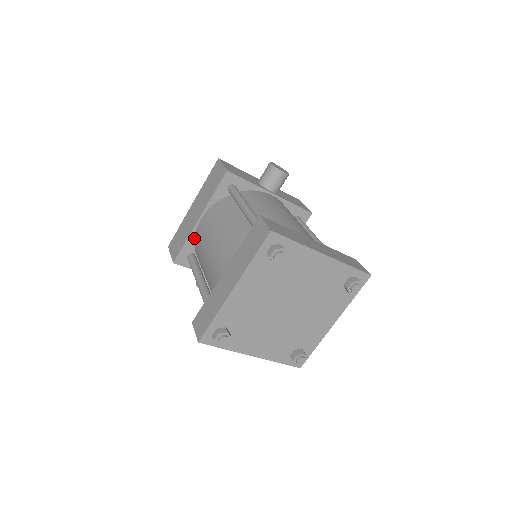
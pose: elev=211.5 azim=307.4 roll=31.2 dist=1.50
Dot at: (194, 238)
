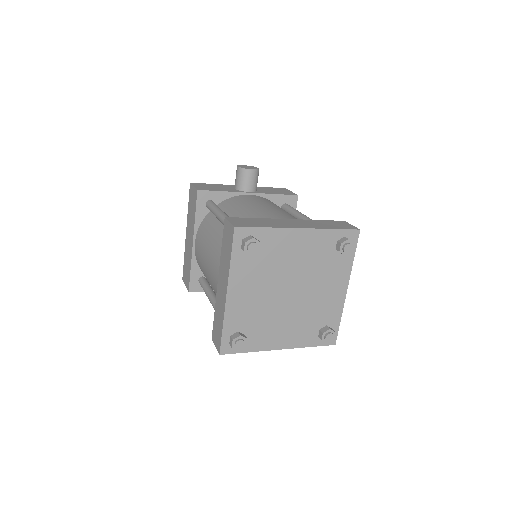
Dot at: (197, 262)
